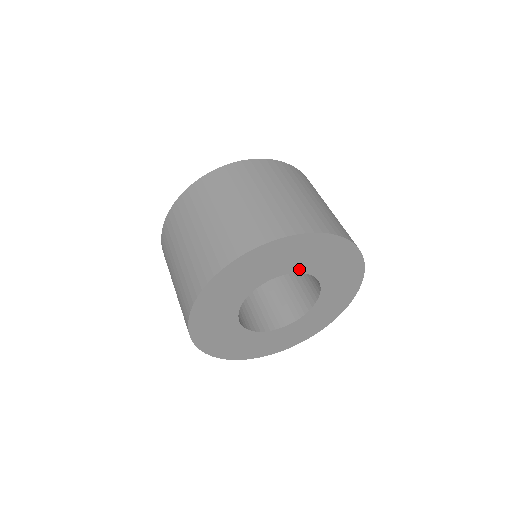
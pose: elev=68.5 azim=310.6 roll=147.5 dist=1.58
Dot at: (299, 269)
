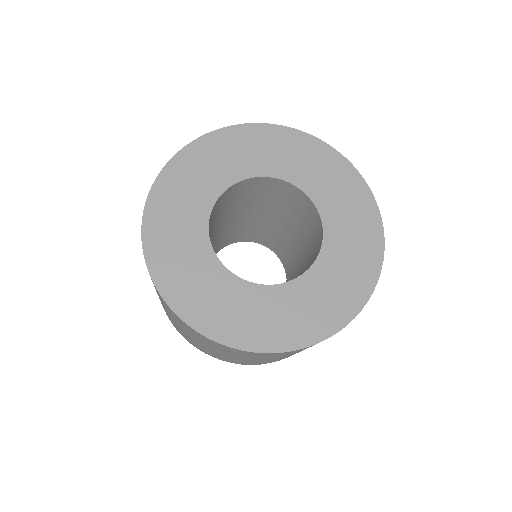
Dot at: (252, 173)
